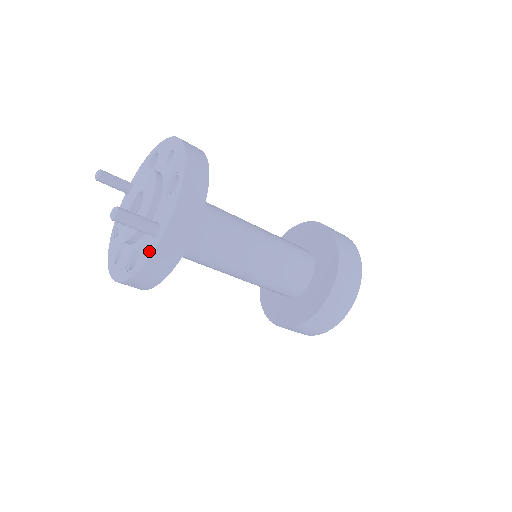
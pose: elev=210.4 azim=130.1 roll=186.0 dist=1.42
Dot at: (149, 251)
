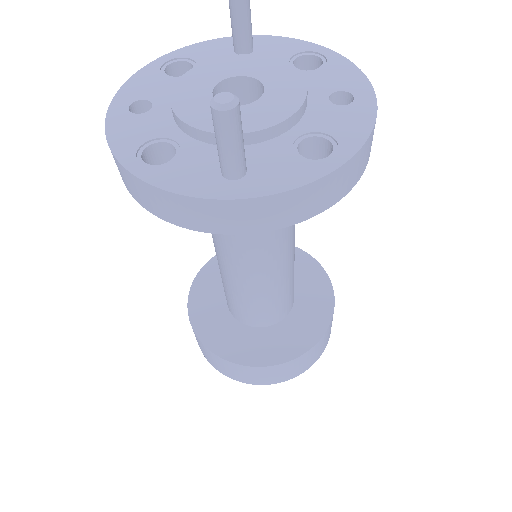
Dot at: (197, 185)
